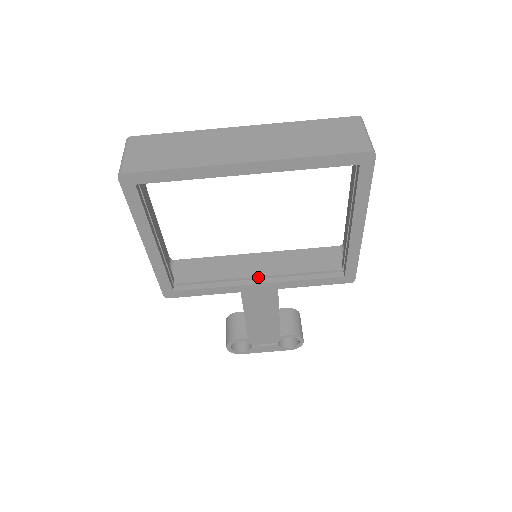
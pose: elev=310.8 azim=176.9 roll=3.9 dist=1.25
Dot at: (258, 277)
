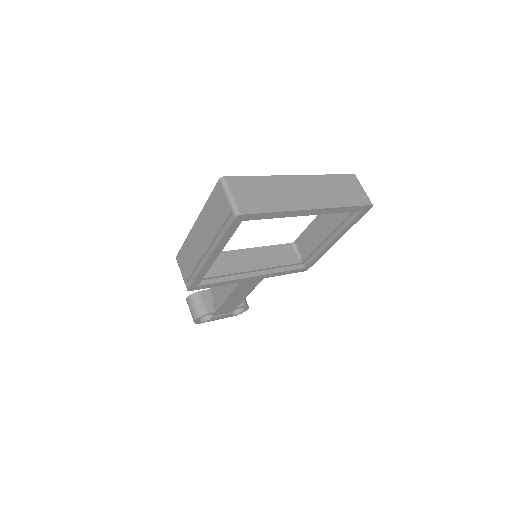
Dot at: (253, 271)
